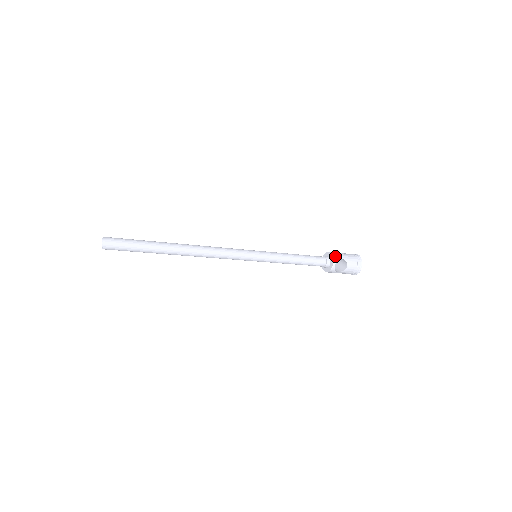
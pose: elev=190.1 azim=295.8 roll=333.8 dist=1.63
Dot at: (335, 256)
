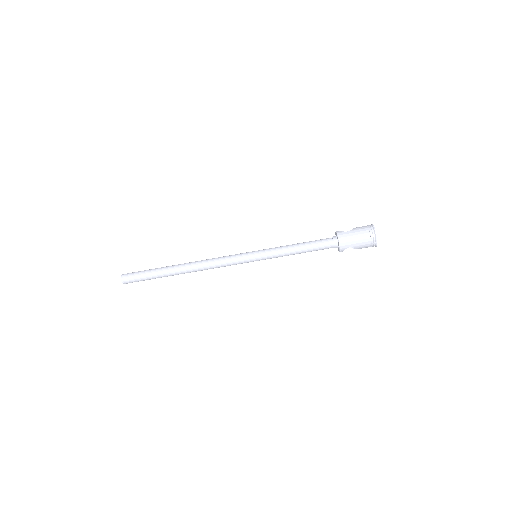
Dot at: occluded
